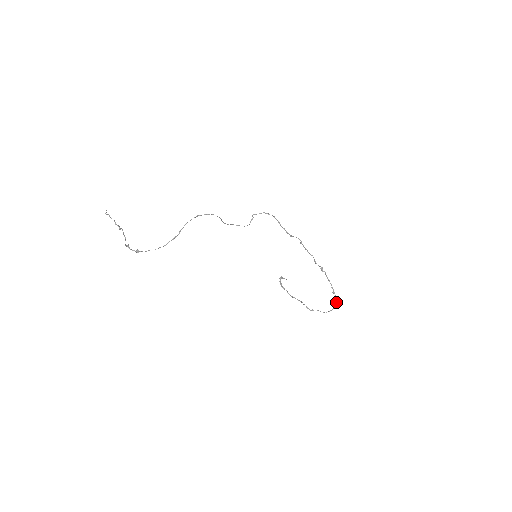
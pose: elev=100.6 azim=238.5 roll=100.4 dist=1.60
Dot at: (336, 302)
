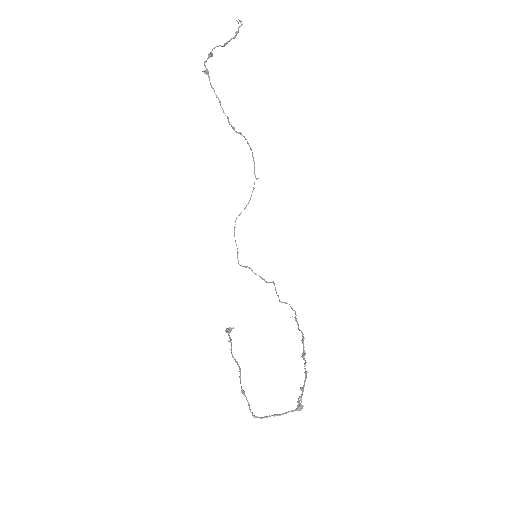
Dot at: (301, 398)
